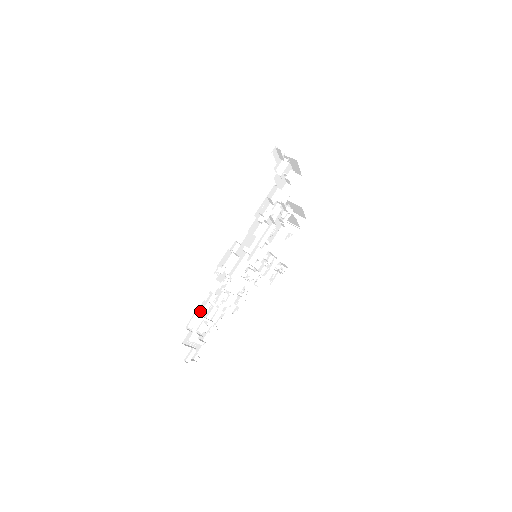
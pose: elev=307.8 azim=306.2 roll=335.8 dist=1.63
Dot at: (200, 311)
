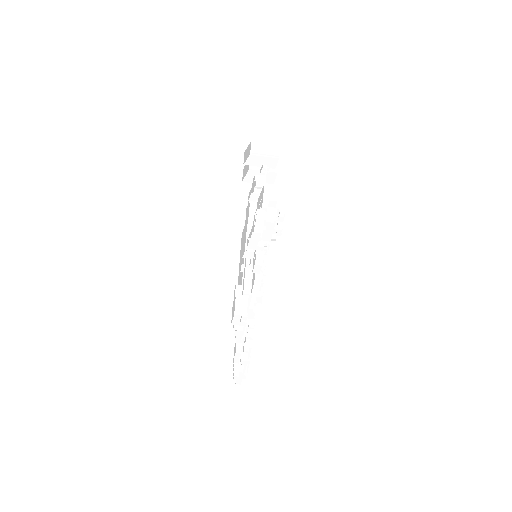
Dot at: (235, 351)
